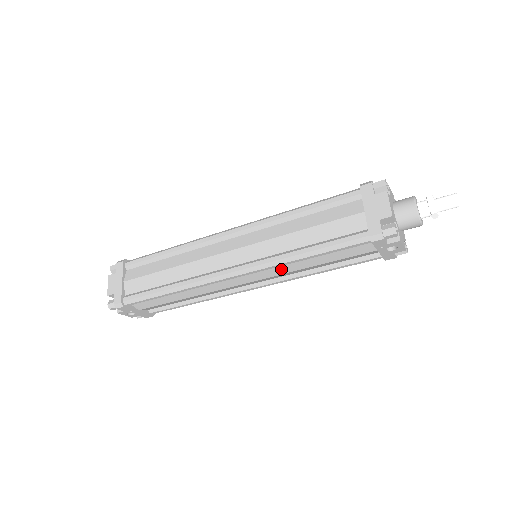
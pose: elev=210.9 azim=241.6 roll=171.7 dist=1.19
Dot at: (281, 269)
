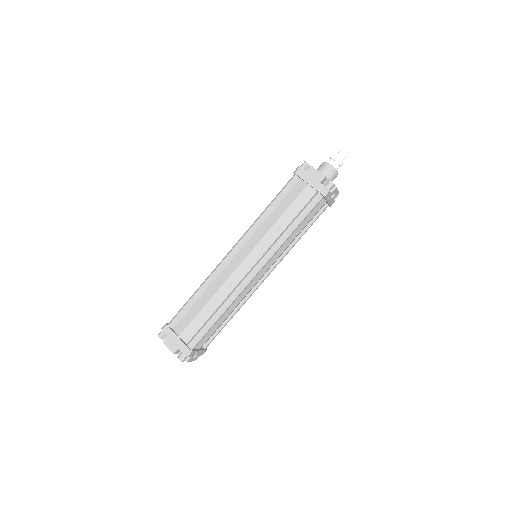
Dot at: (280, 250)
